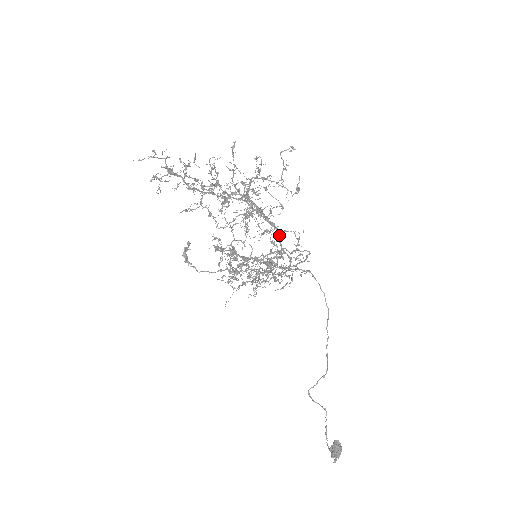
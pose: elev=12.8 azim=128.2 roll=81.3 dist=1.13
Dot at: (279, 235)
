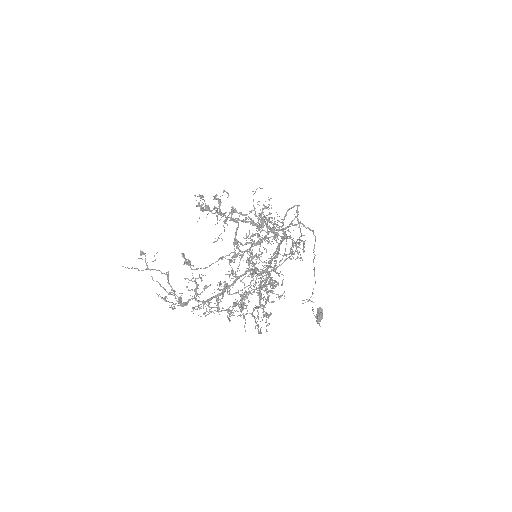
Dot at: (279, 249)
